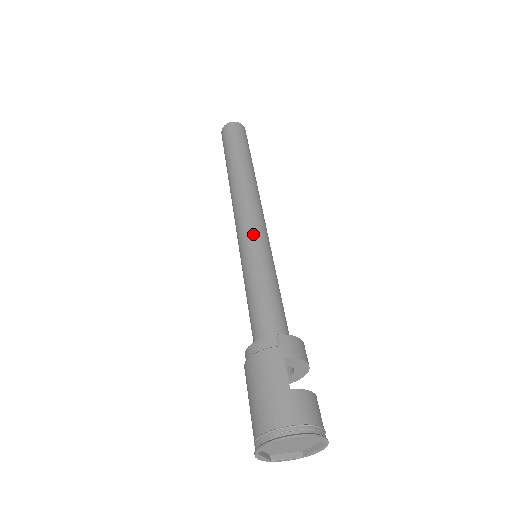
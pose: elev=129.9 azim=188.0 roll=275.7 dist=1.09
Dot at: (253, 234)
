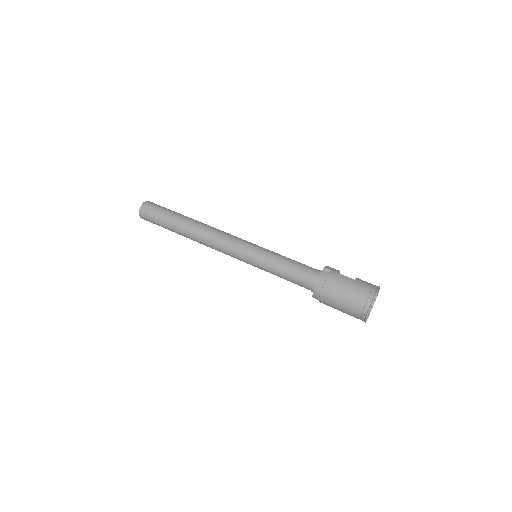
Dot at: (248, 244)
